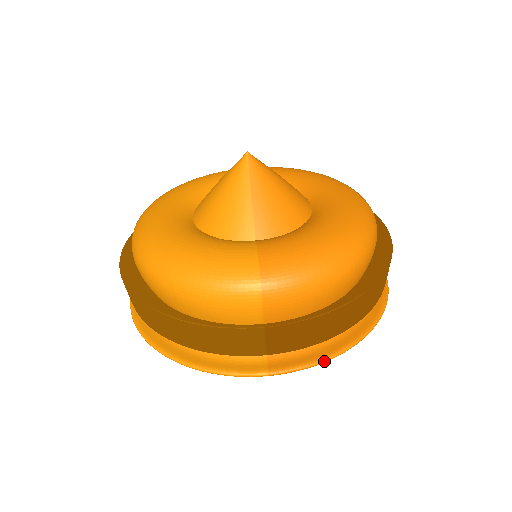
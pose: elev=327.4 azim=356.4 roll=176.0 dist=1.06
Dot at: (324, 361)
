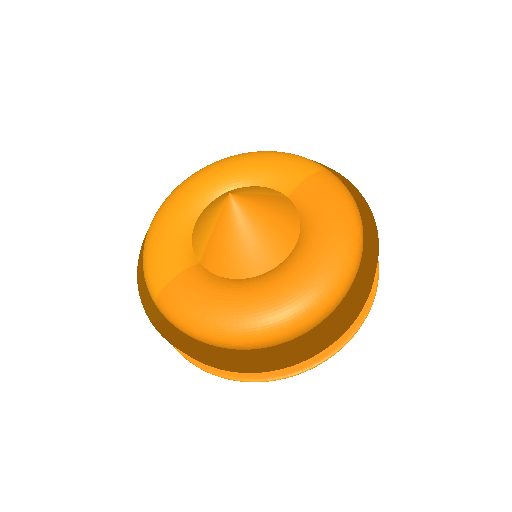
Dot at: (197, 366)
